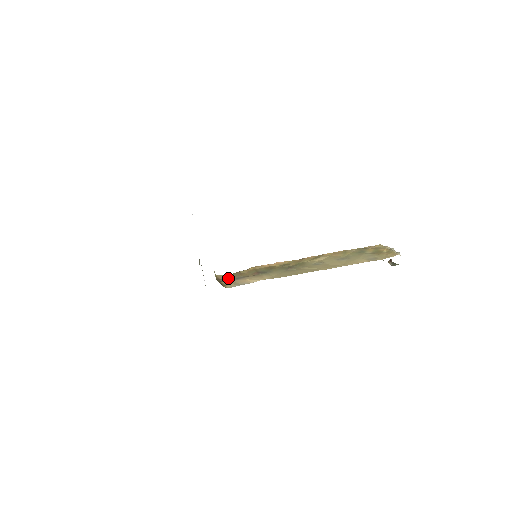
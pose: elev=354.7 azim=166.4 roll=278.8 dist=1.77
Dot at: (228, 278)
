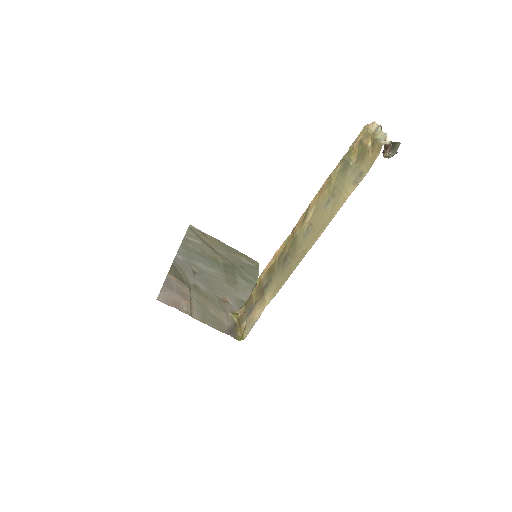
Dot at: (245, 312)
